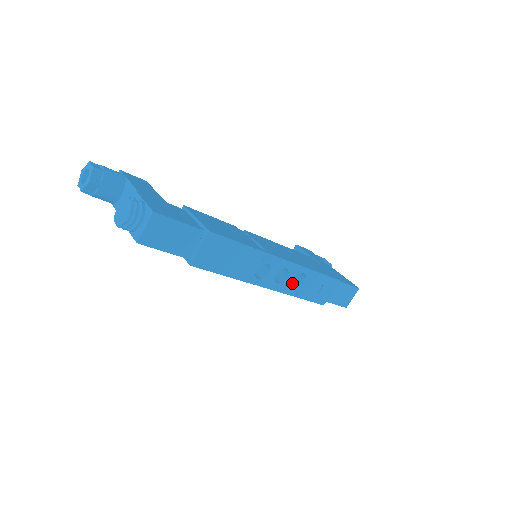
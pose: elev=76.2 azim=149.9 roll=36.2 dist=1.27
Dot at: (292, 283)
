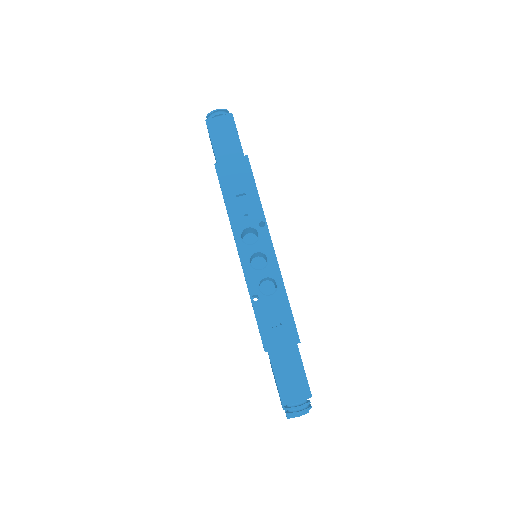
Dot at: (260, 281)
